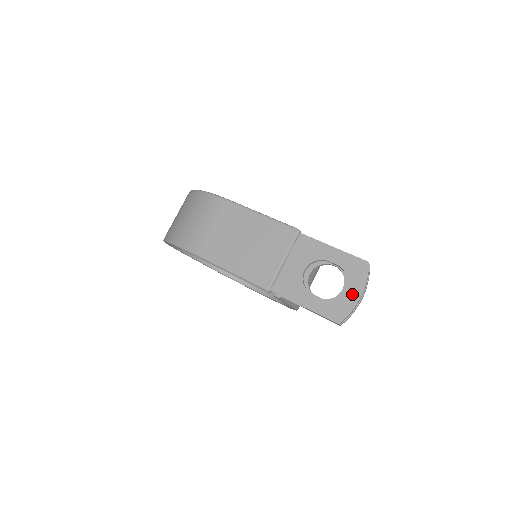
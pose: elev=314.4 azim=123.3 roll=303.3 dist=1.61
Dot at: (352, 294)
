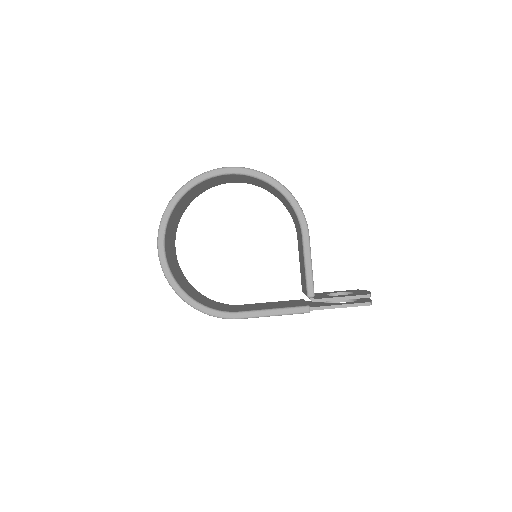
Dot at: occluded
